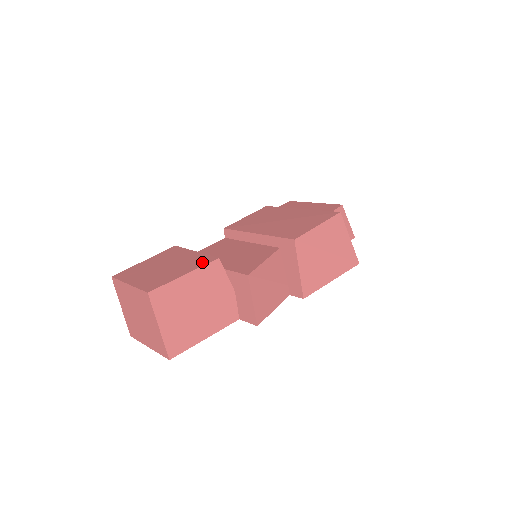
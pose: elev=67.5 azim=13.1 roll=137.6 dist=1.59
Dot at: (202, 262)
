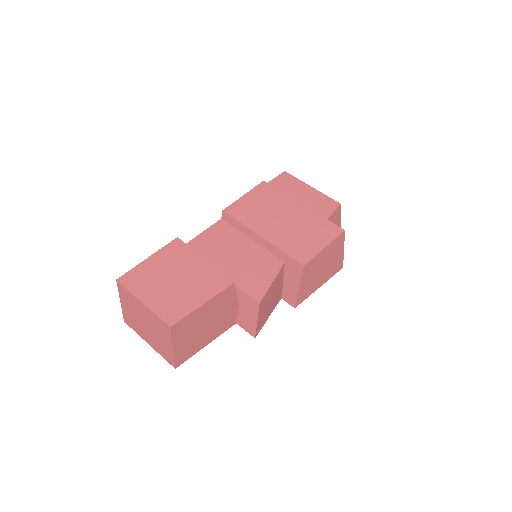
Dot at: (218, 285)
